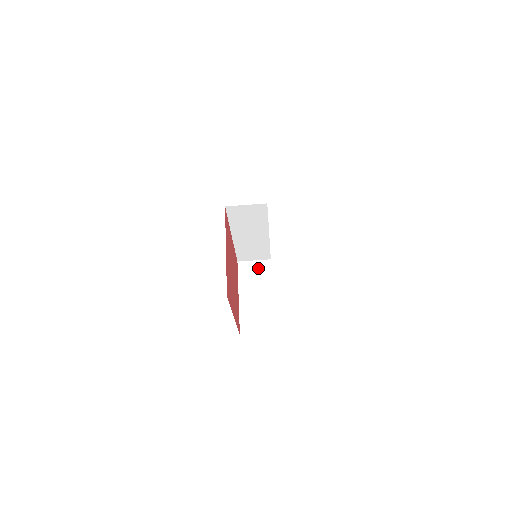
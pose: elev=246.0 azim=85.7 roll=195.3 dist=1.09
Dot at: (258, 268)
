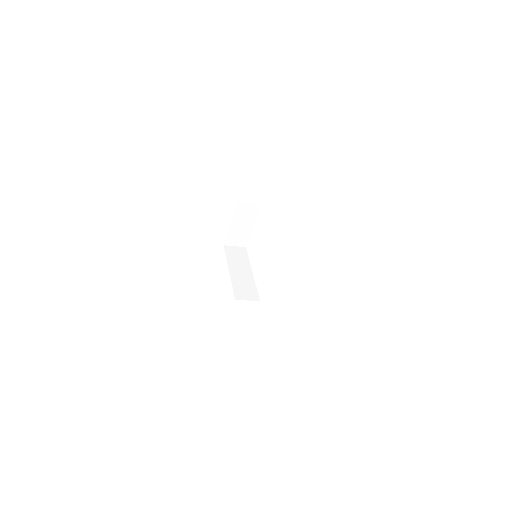
Dot at: (250, 210)
